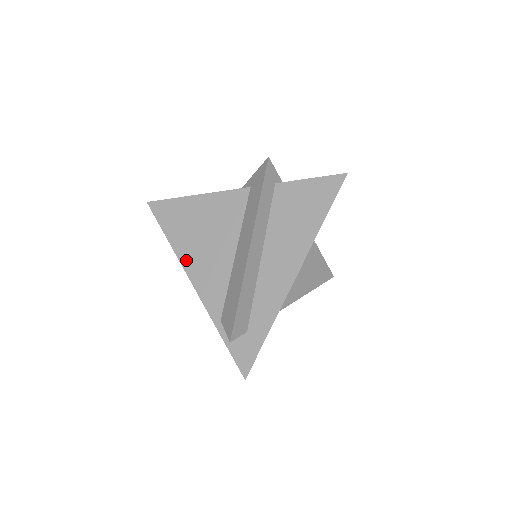
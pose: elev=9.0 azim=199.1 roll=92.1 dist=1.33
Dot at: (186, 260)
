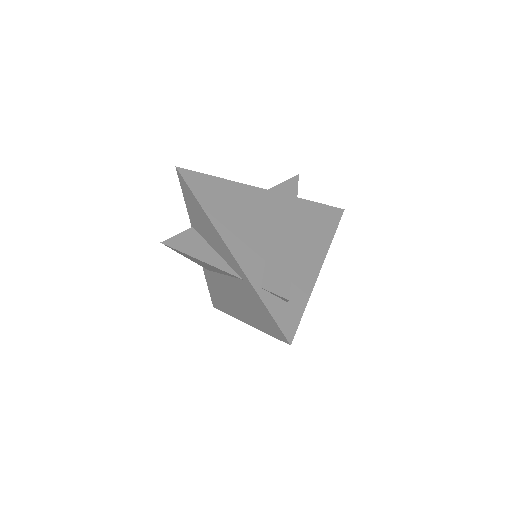
Dot at: (221, 227)
